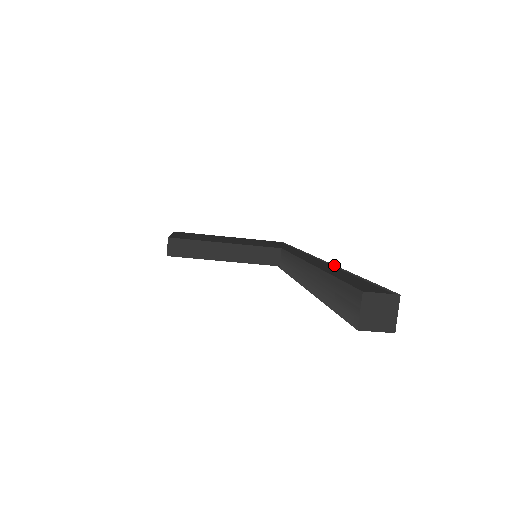
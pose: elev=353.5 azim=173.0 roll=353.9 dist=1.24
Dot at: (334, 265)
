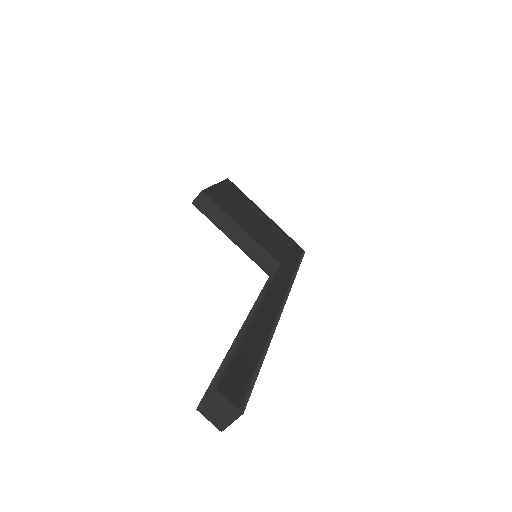
Dot at: (276, 326)
